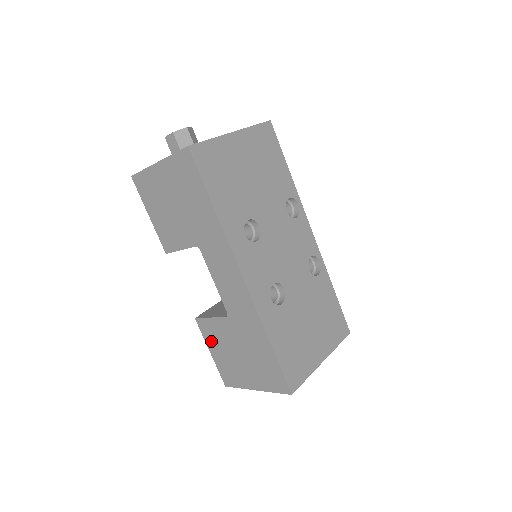
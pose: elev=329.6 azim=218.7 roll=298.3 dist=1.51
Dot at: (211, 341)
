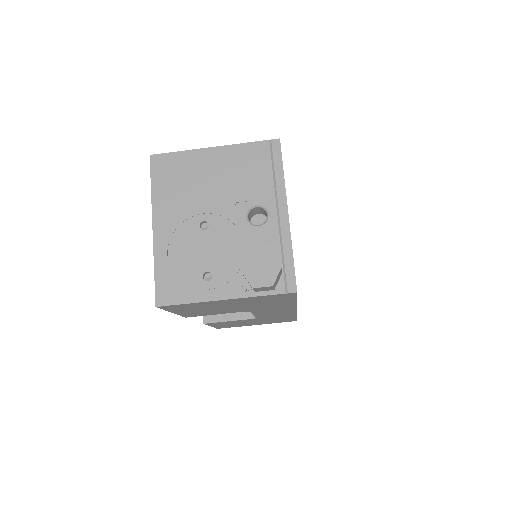
Dot at: occluded
